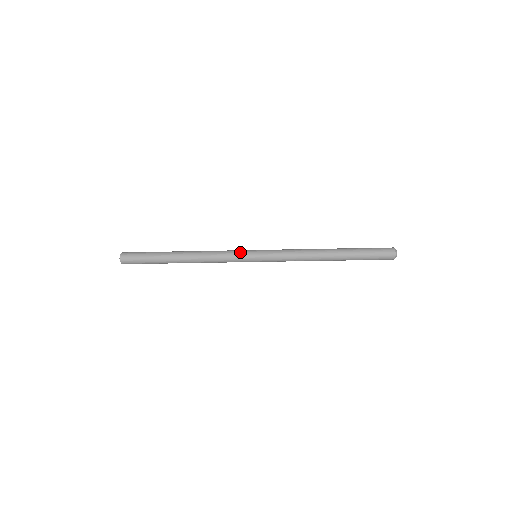
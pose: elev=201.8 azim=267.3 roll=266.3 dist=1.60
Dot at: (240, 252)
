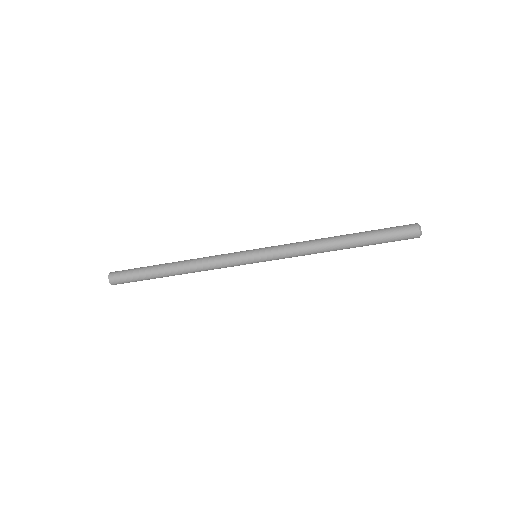
Dot at: (238, 252)
